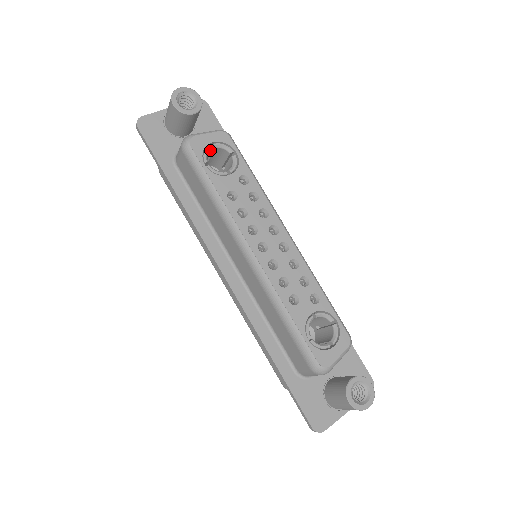
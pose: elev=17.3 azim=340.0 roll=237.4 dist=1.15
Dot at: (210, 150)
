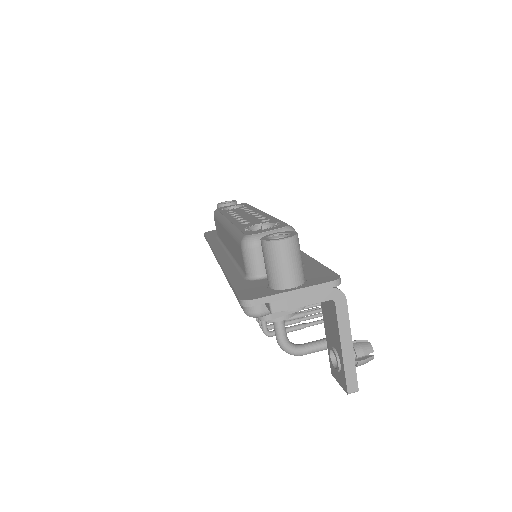
Dot at: occluded
